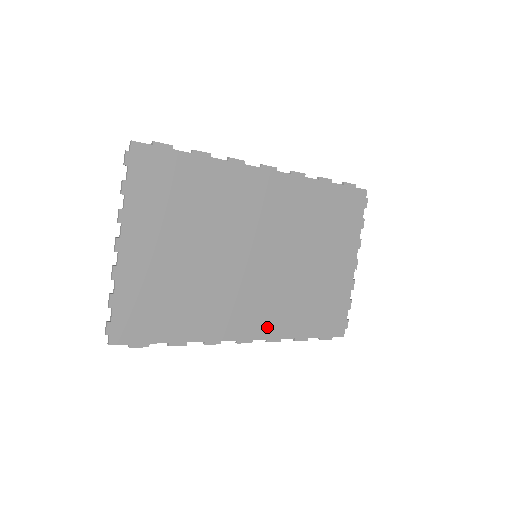
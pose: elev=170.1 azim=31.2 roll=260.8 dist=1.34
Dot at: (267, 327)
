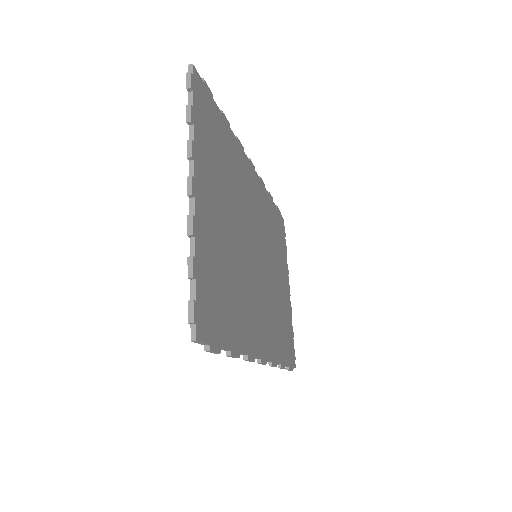
Dot at: (270, 346)
